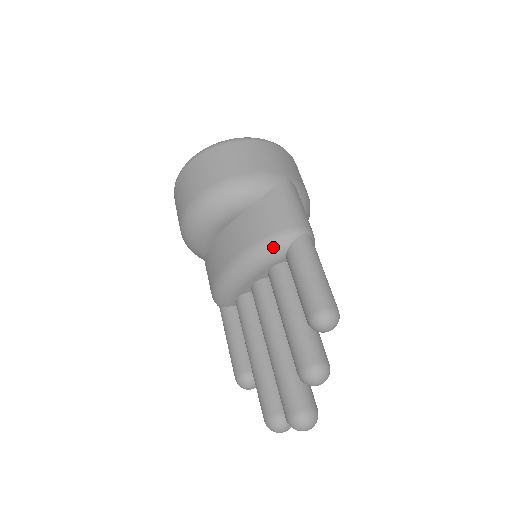
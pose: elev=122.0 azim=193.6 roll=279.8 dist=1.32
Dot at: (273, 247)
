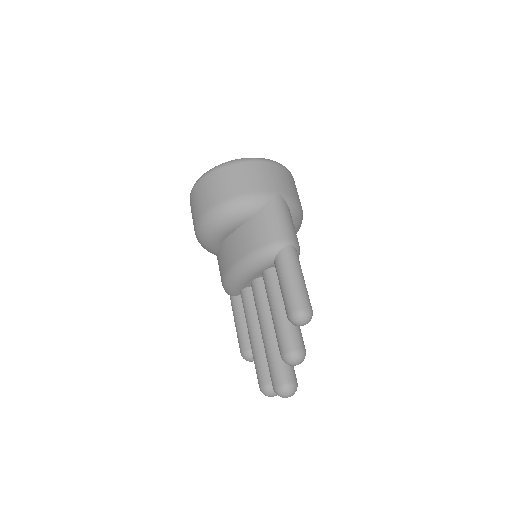
Dot at: (263, 257)
